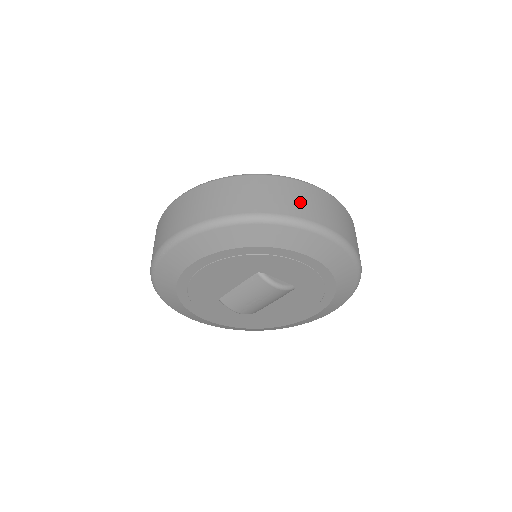
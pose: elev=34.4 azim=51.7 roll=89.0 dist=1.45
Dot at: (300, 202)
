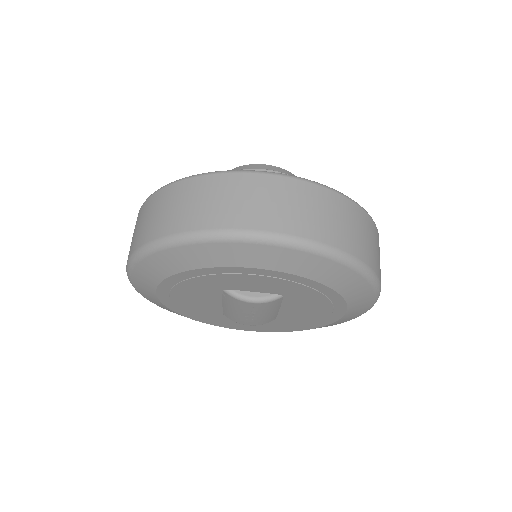
Dot at: (216, 205)
